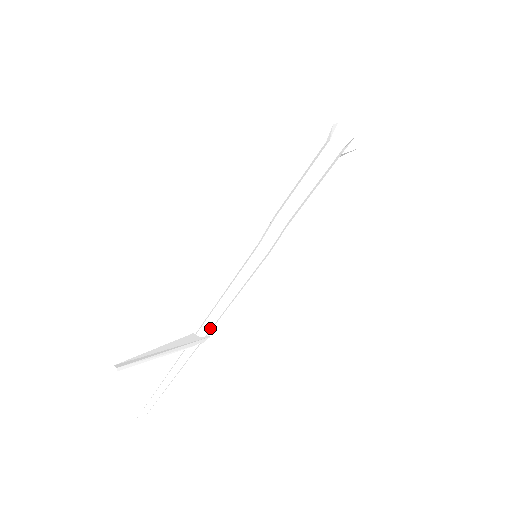
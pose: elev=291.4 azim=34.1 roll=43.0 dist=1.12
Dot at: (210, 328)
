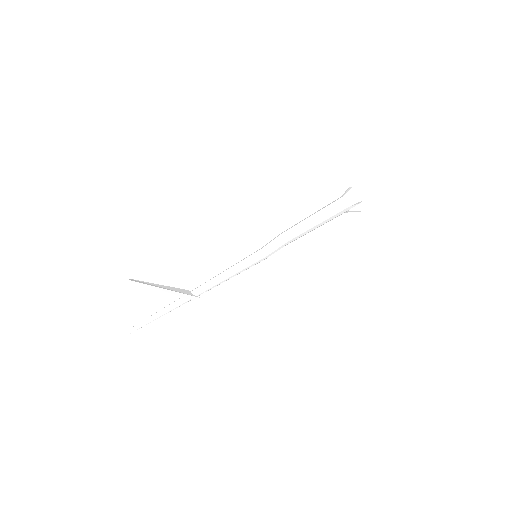
Dot at: (202, 291)
